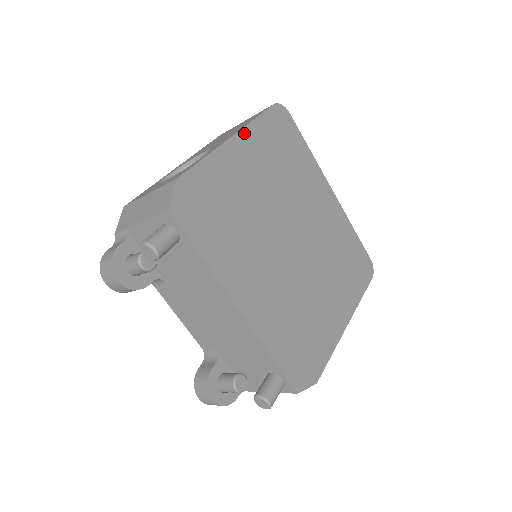
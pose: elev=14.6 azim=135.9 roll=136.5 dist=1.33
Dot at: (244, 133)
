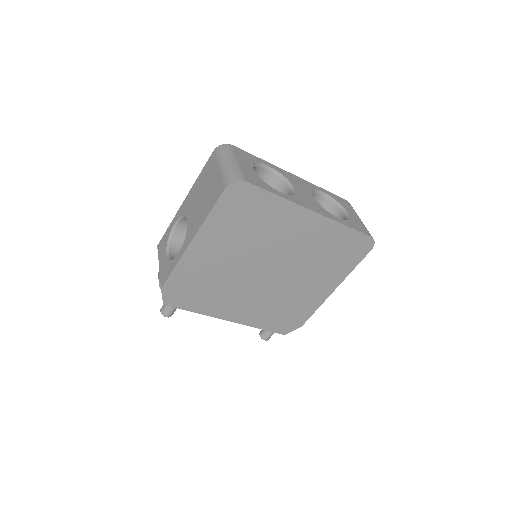
Dot at: (201, 232)
